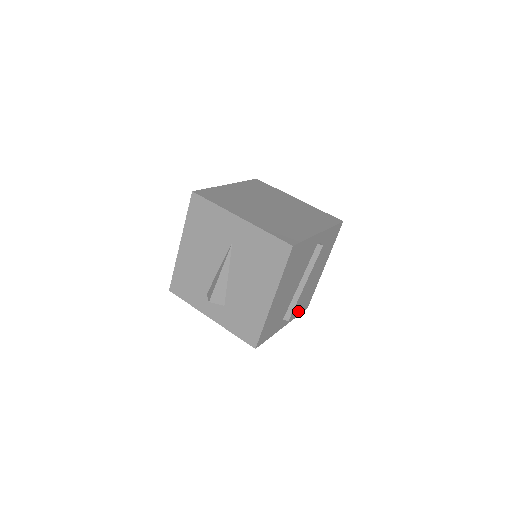
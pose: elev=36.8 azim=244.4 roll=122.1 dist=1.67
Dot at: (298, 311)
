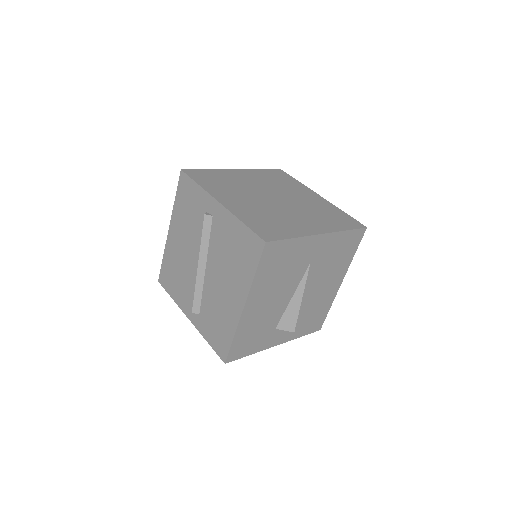
Dot at: occluded
